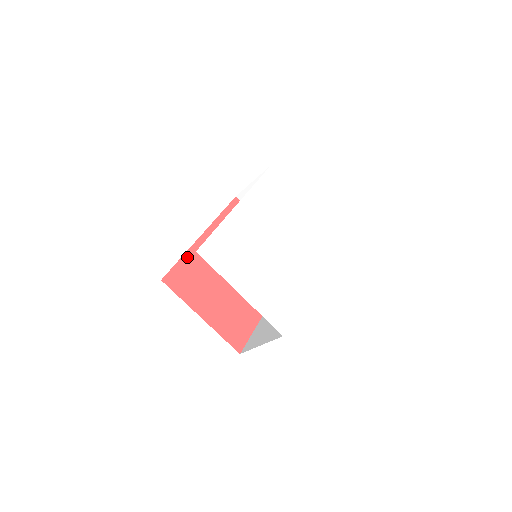
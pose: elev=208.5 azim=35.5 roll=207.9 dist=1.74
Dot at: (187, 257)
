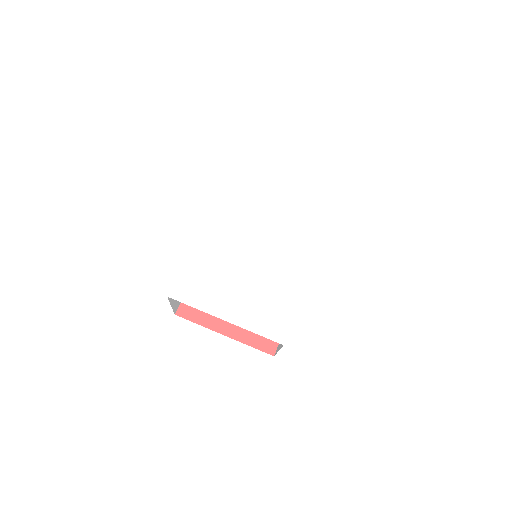
Dot at: occluded
